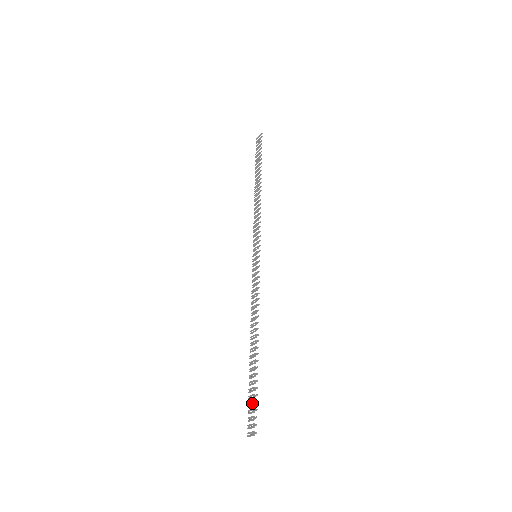
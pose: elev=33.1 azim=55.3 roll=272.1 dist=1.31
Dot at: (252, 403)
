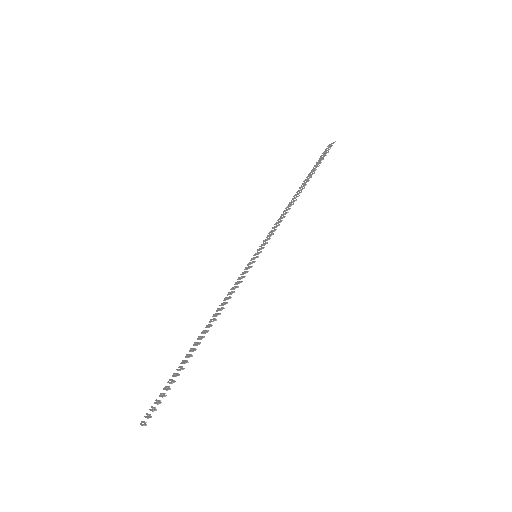
Dot at: (162, 394)
